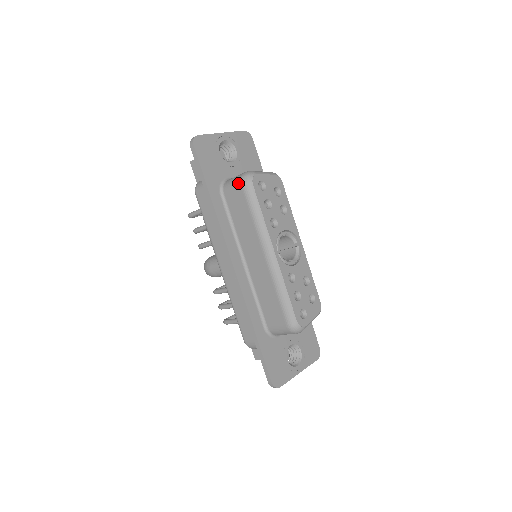
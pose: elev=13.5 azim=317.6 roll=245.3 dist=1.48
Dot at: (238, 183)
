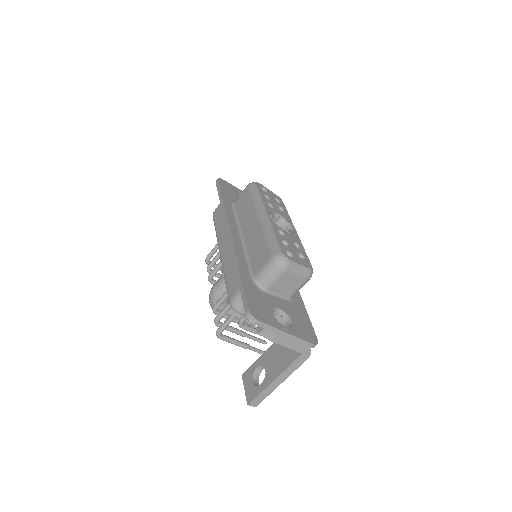
Dot at: (245, 188)
